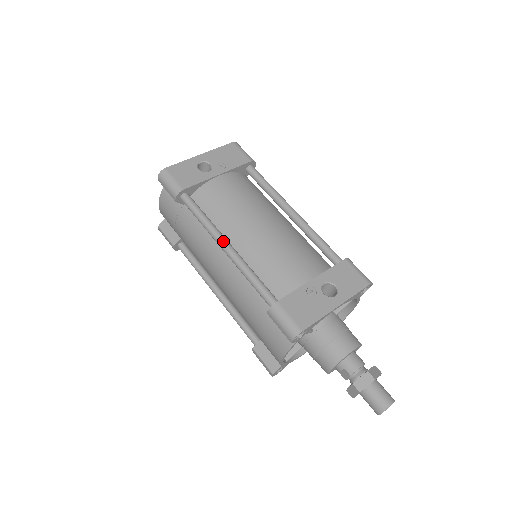
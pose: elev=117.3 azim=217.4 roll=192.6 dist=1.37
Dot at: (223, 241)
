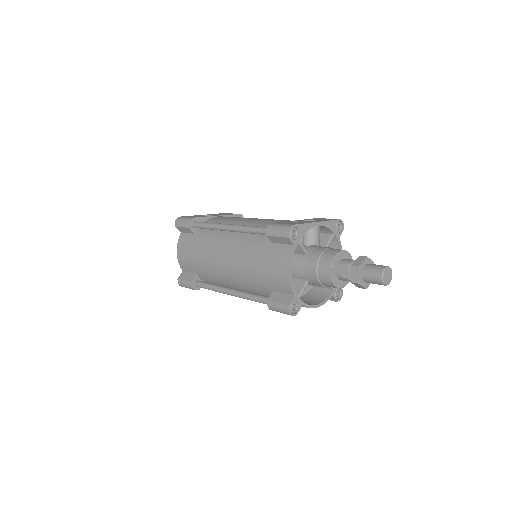
Dot at: (226, 224)
